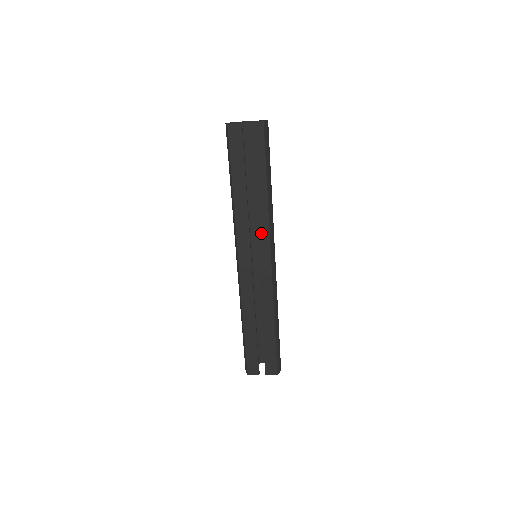
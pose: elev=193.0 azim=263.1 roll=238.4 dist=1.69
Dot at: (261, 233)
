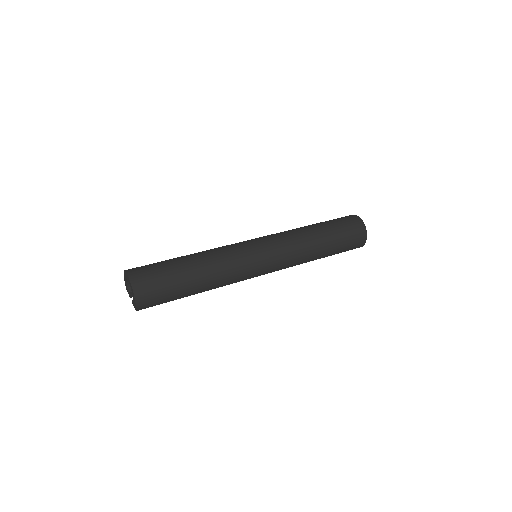
Dot at: occluded
